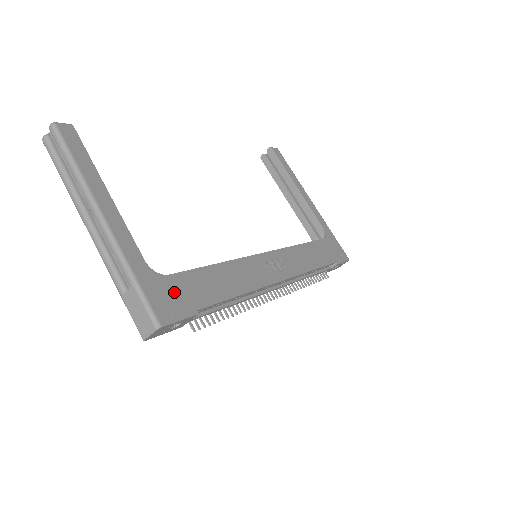
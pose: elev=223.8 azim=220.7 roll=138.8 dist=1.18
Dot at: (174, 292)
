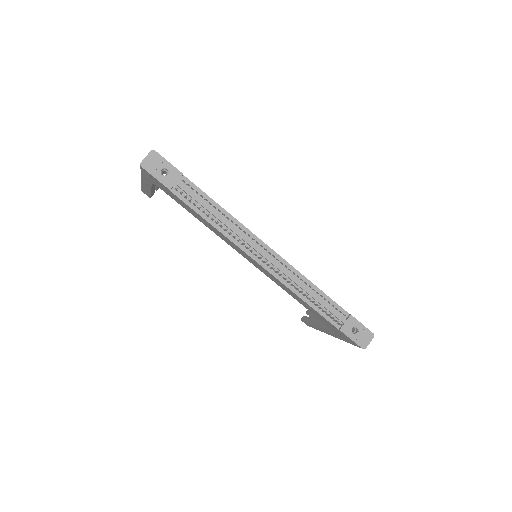
Dot at: occluded
